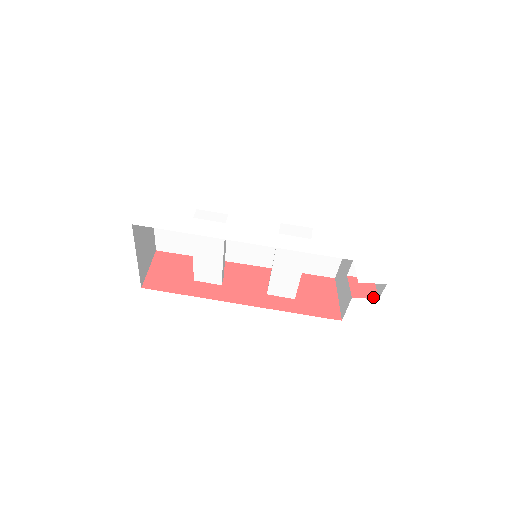
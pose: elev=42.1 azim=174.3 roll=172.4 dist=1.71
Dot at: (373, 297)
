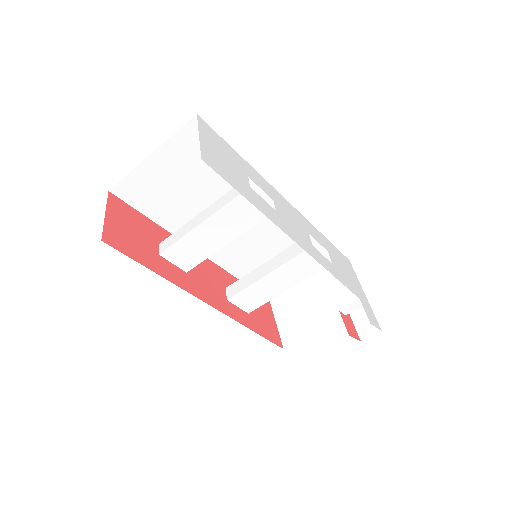
Dot at: (358, 339)
